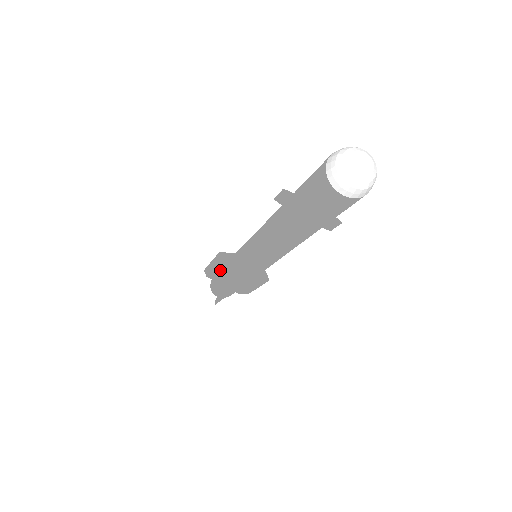
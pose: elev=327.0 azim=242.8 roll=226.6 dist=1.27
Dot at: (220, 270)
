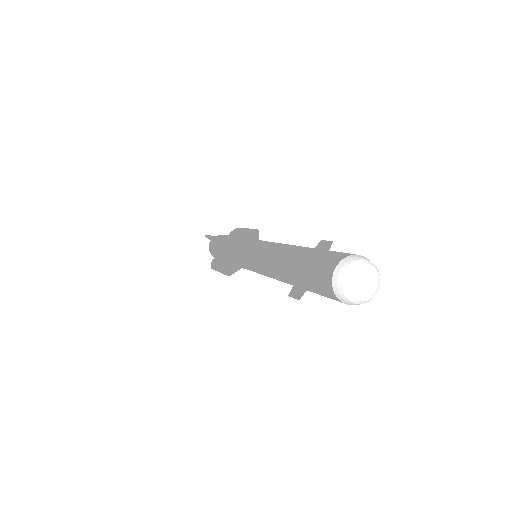
Dot at: (220, 244)
